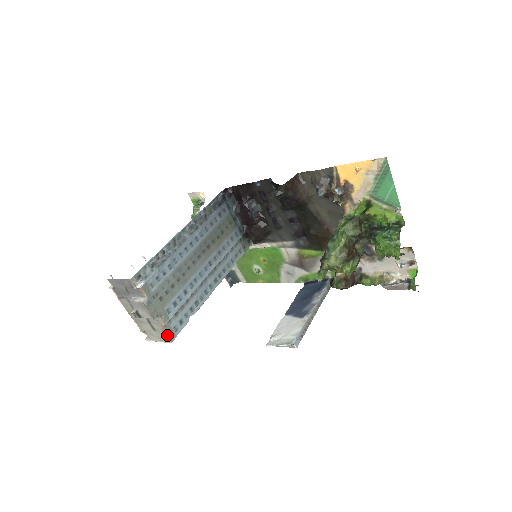
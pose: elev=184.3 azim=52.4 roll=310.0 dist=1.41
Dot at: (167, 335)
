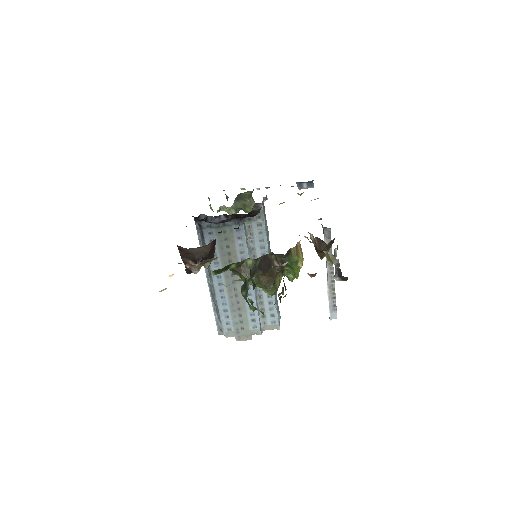
Dot at: (273, 329)
